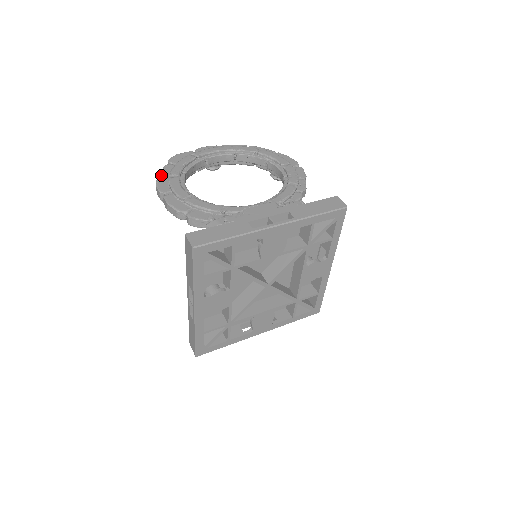
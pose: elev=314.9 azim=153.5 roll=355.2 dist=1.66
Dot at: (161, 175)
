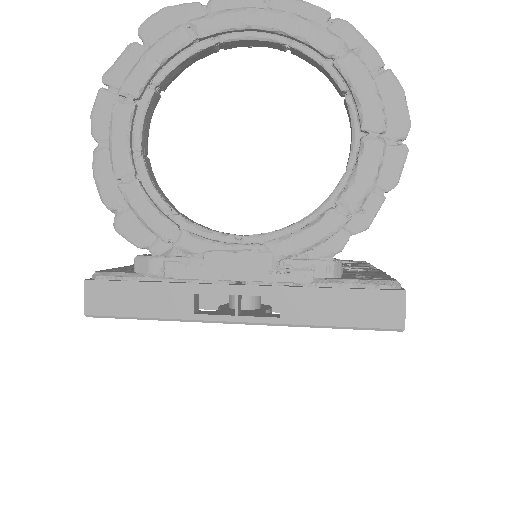
Dot at: (109, 80)
